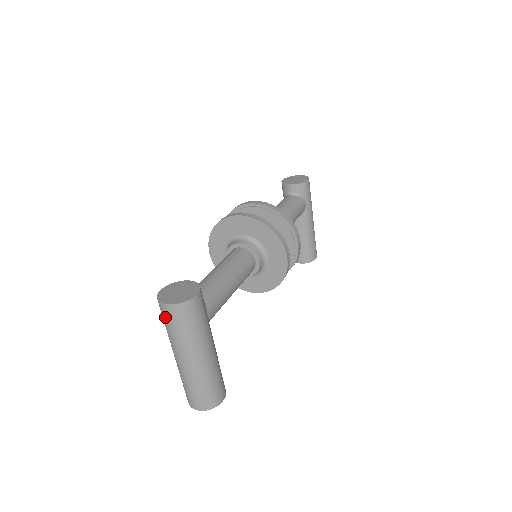
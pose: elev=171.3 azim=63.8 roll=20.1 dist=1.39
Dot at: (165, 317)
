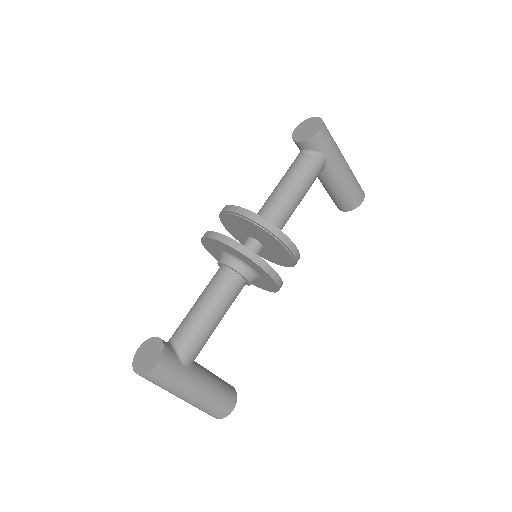
Dot at: occluded
